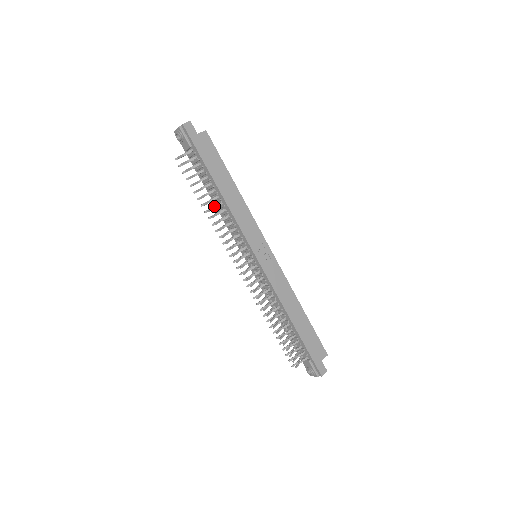
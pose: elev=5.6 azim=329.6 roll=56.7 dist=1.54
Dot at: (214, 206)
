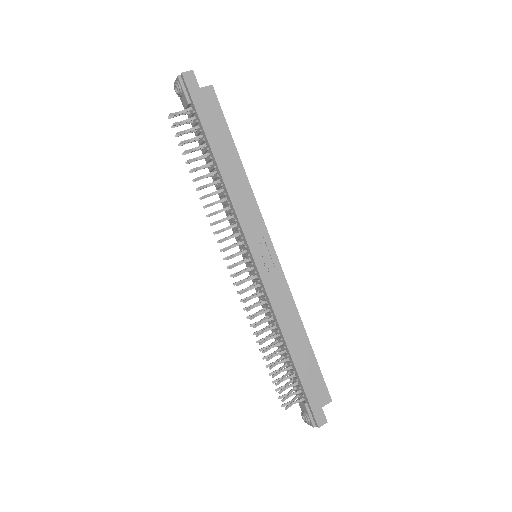
Dot at: (209, 183)
